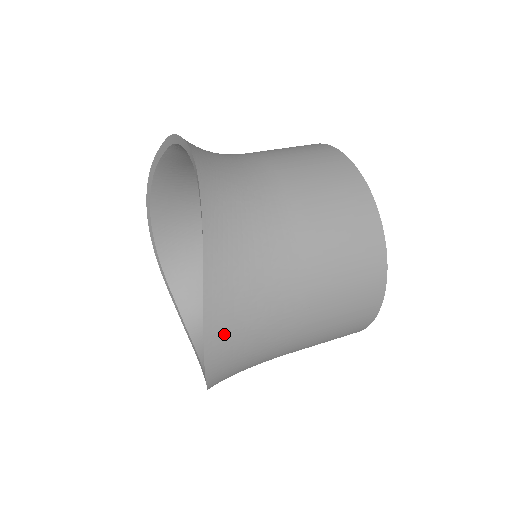
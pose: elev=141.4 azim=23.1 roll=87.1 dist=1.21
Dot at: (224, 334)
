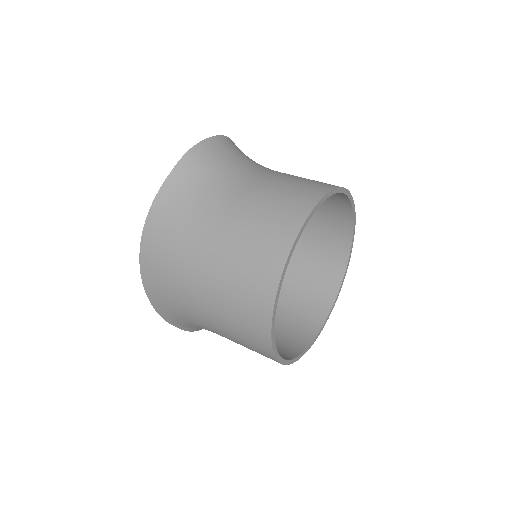
Dot at: (151, 260)
